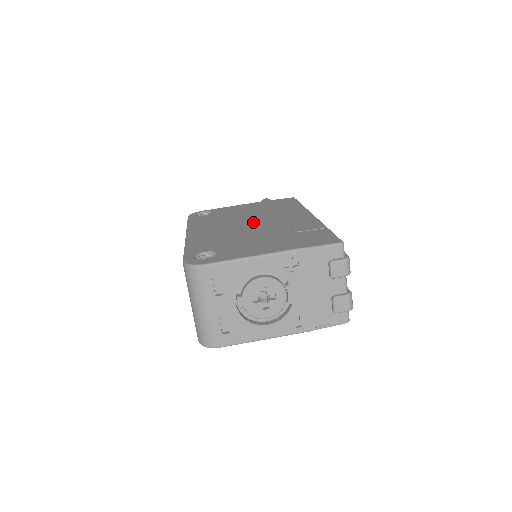
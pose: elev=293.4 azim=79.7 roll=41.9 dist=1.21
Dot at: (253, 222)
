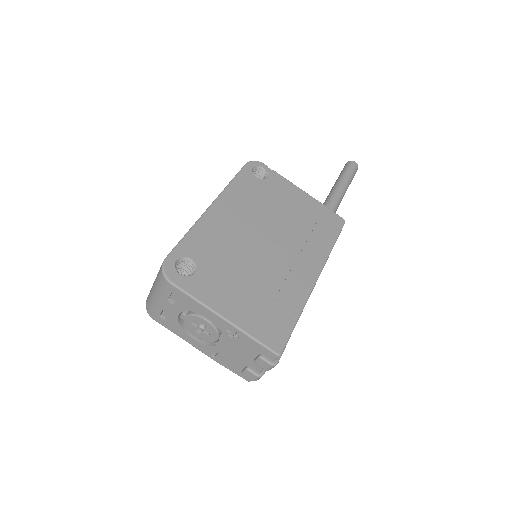
Dot at: (269, 240)
